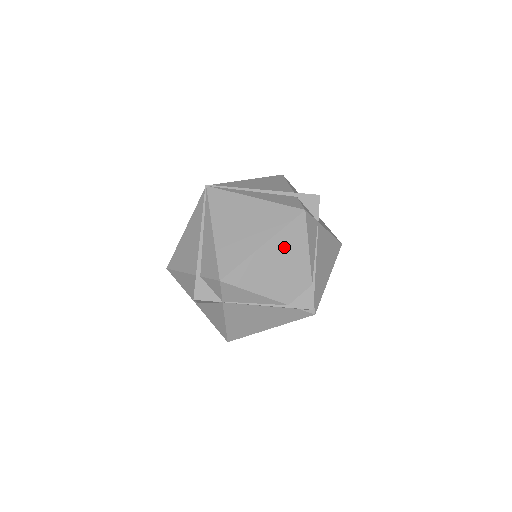
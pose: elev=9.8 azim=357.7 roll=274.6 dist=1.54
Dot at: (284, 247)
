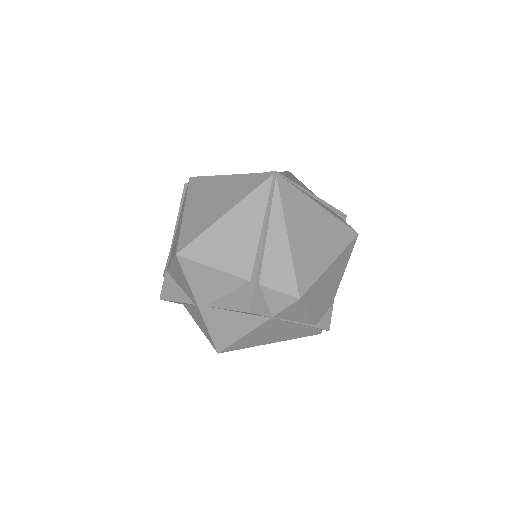
Dot at: (338, 268)
